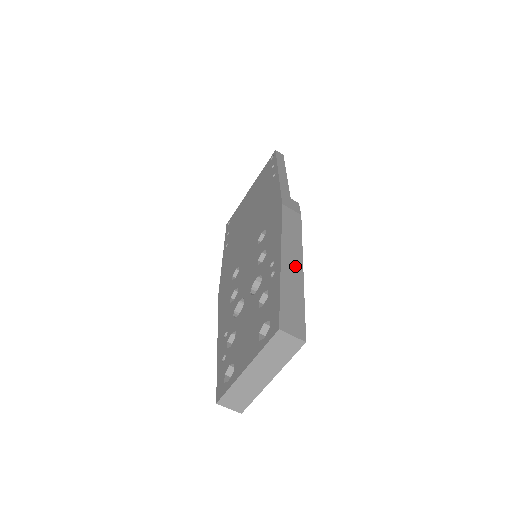
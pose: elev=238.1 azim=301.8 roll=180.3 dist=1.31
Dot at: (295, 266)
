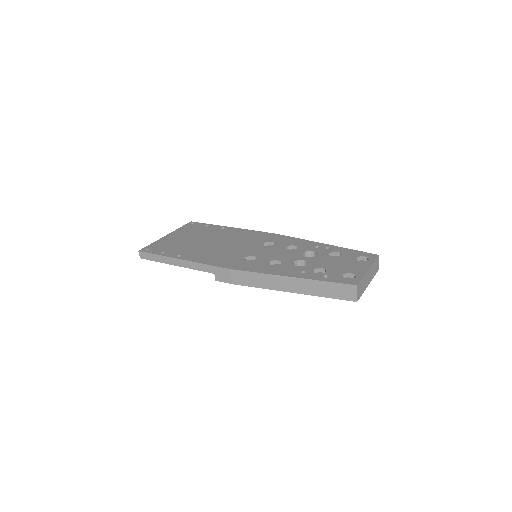
Dot at: occluded
